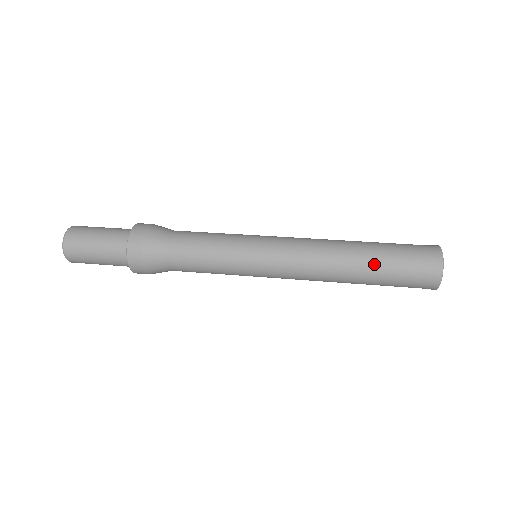
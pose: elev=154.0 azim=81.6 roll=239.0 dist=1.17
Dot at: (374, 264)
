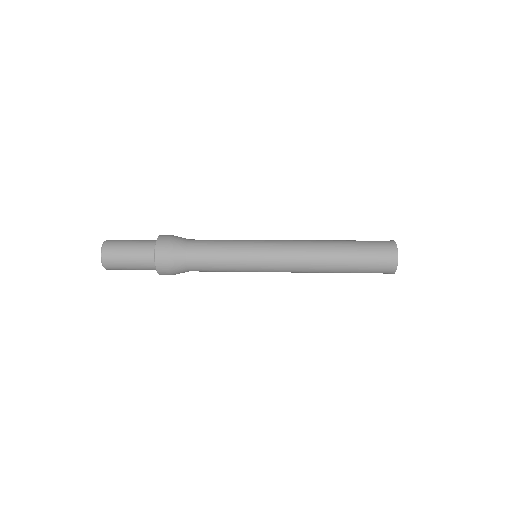
Dot at: (347, 262)
